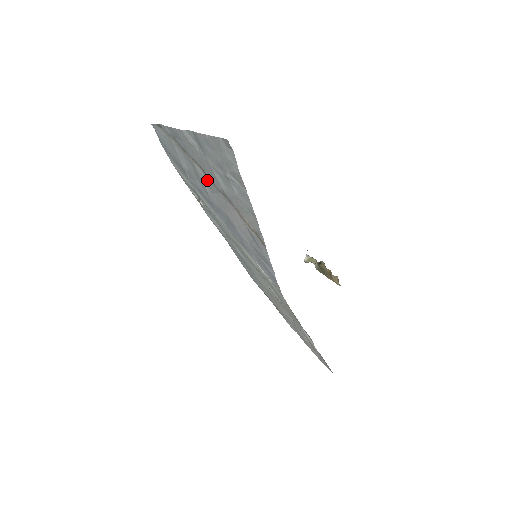
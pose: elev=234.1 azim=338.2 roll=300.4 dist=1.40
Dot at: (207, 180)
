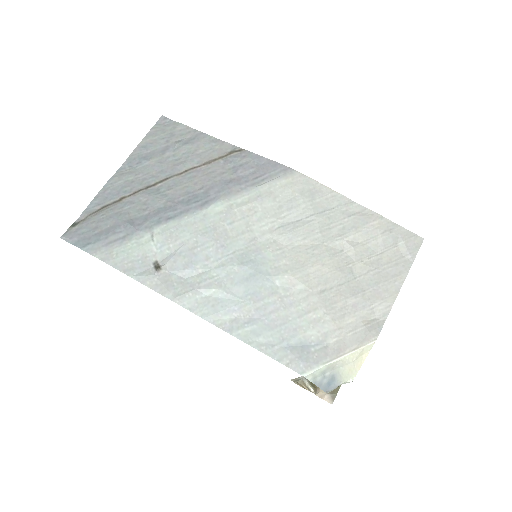
Dot at: (159, 189)
